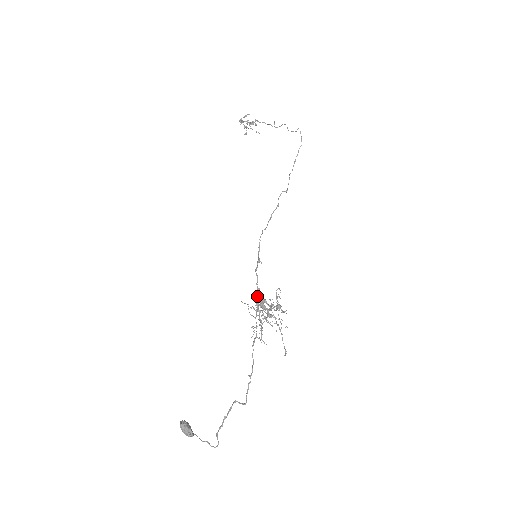
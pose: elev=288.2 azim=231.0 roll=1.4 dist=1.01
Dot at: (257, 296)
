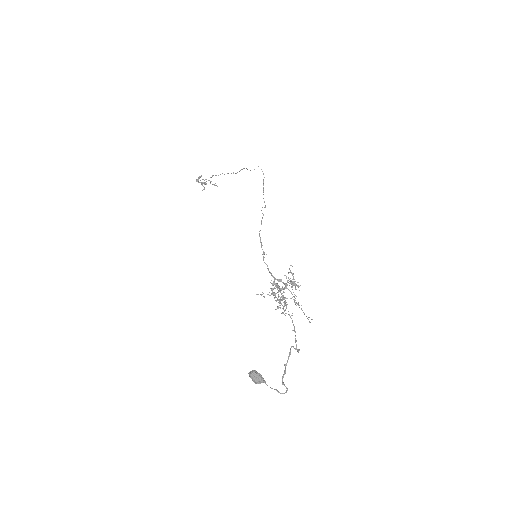
Dot at: (271, 280)
